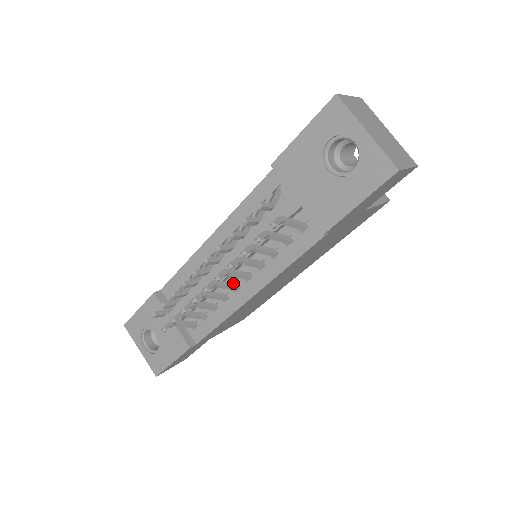
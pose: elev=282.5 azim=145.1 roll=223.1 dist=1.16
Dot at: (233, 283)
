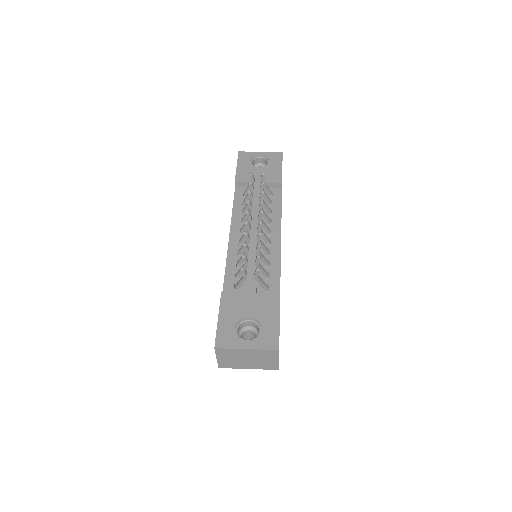
Dot at: (265, 239)
